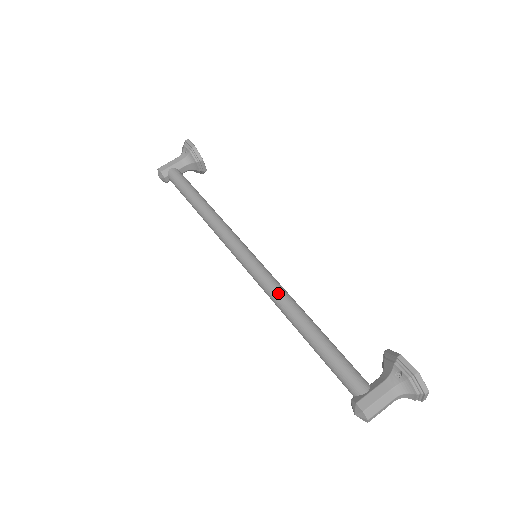
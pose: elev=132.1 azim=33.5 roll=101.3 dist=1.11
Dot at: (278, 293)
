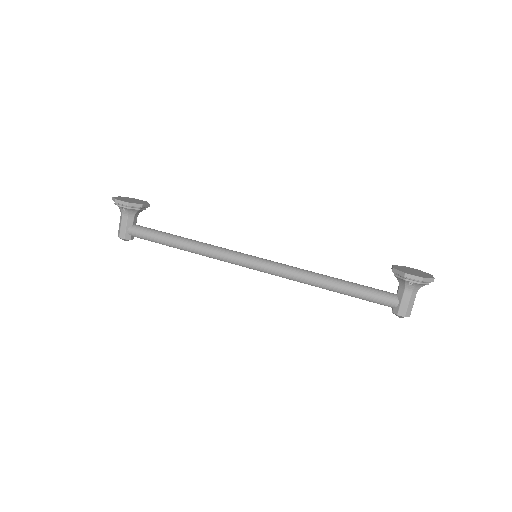
Dot at: (296, 277)
